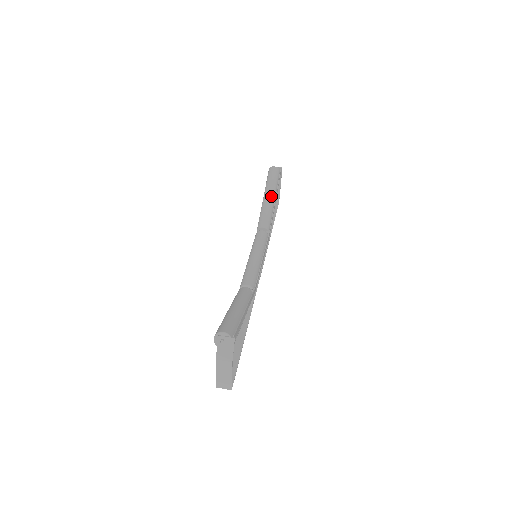
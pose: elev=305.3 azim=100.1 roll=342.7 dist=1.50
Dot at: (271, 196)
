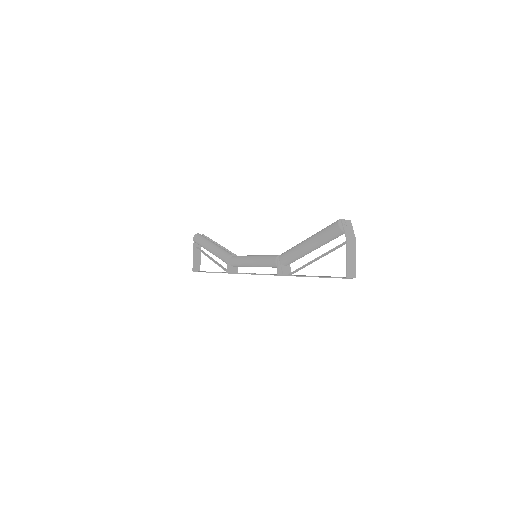
Dot at: (216, 244)
